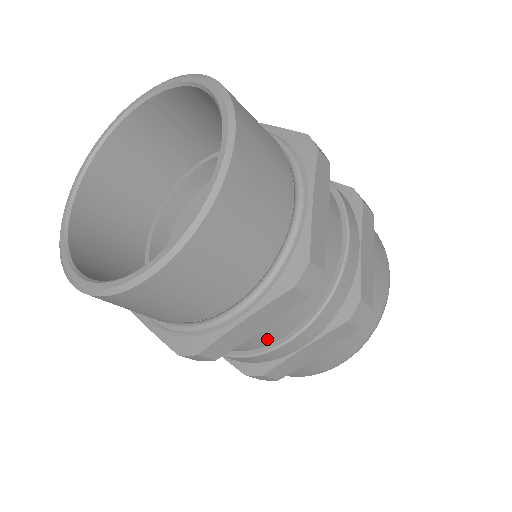
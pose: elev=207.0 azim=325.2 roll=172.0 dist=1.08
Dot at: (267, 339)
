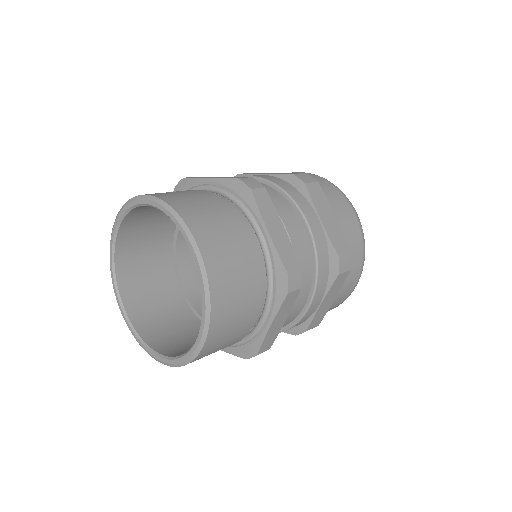
Dot at: occluded
